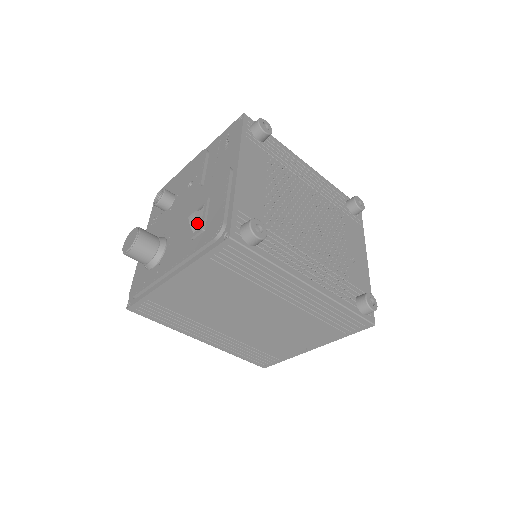
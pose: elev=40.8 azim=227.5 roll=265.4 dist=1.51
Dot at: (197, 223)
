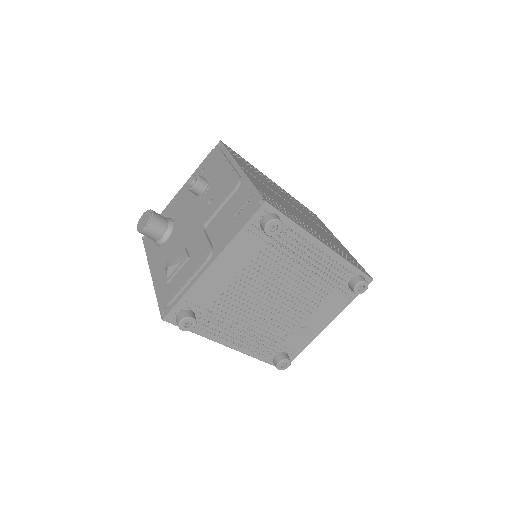
Dot at: (167, 274)
